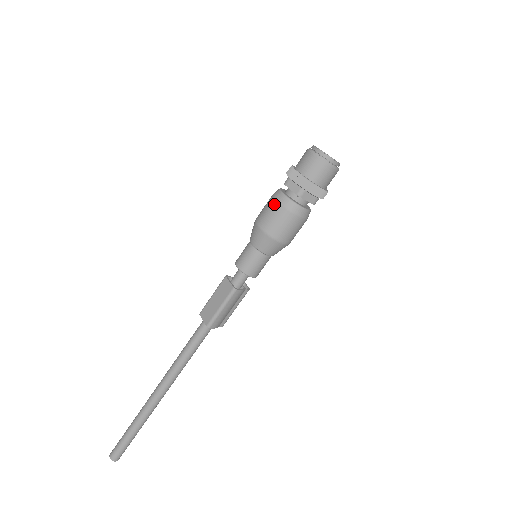
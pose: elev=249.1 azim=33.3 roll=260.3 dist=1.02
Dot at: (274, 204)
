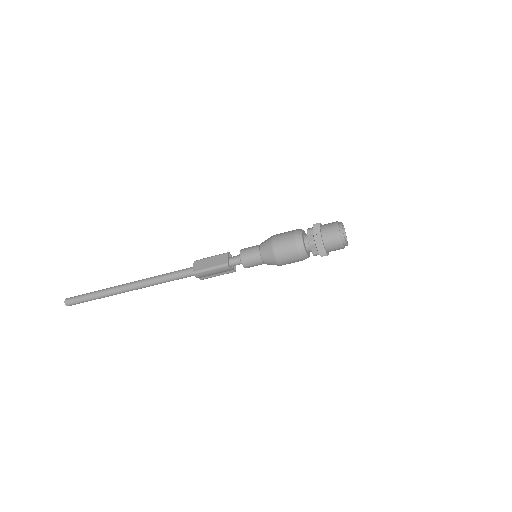
Dot at: (291, 236)
